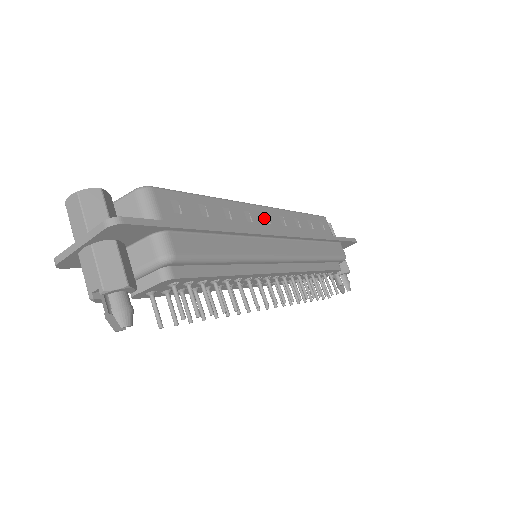
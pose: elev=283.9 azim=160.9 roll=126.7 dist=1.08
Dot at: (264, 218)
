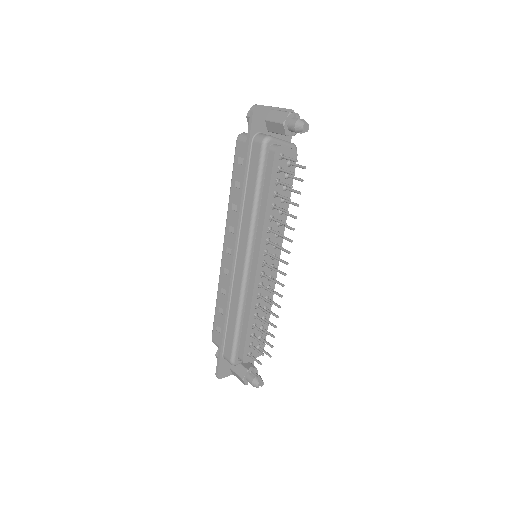
Dot at: occluded
